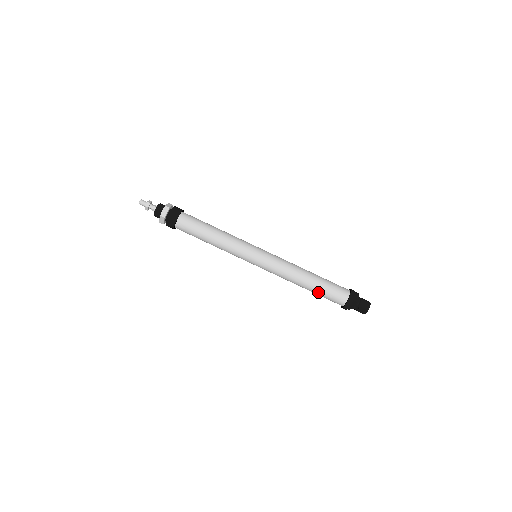
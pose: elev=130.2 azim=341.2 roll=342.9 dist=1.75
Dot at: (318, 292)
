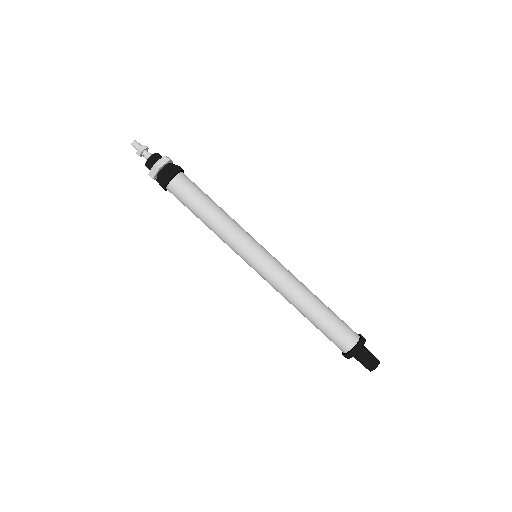
Dot at: (316, 327)
